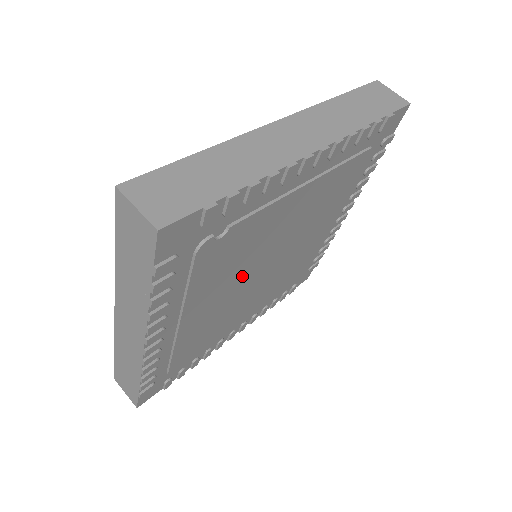
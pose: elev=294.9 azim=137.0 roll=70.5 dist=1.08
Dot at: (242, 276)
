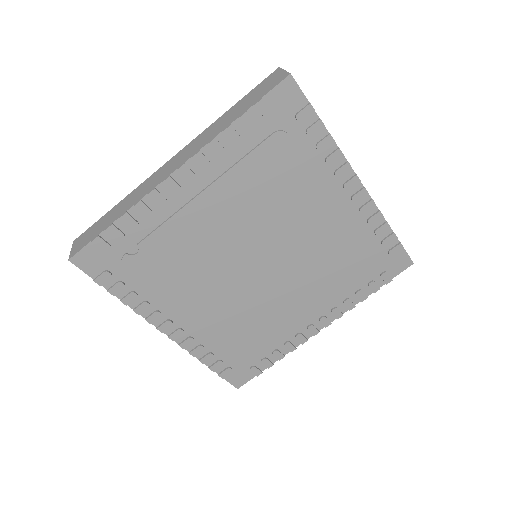
Dot at: (224, 275)
